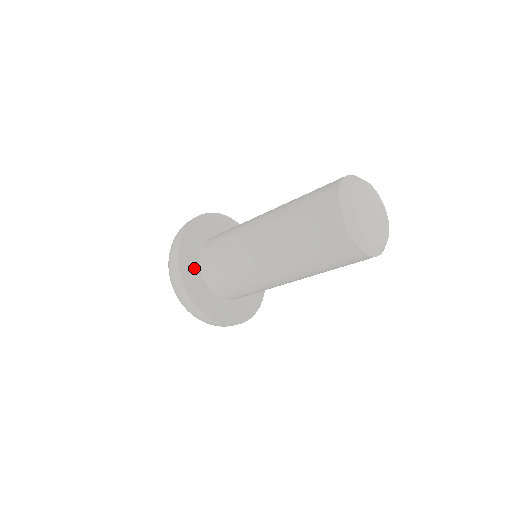
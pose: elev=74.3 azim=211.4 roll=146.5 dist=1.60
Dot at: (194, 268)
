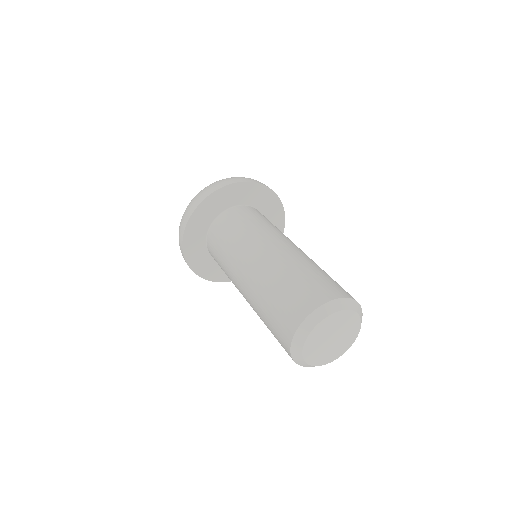
Dot at: (202, 255)
